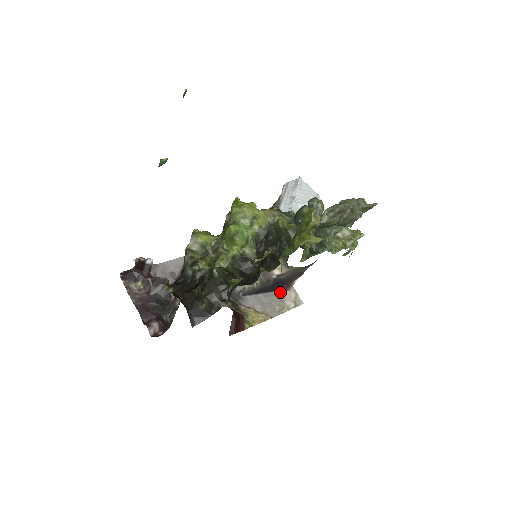
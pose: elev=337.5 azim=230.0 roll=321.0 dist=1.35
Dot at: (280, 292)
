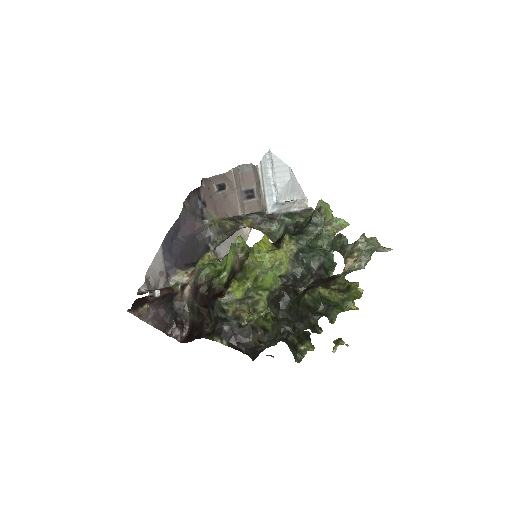
Dot at: occluded
